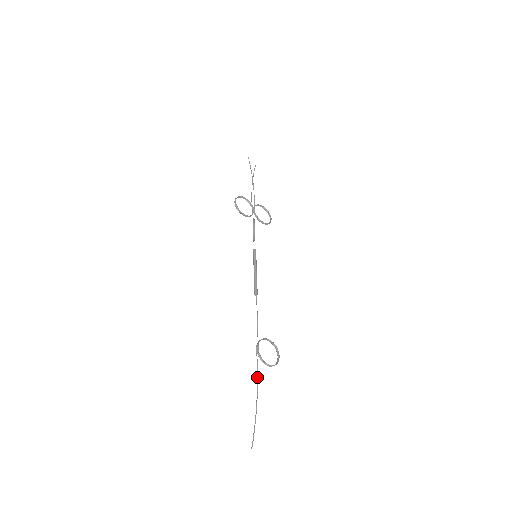
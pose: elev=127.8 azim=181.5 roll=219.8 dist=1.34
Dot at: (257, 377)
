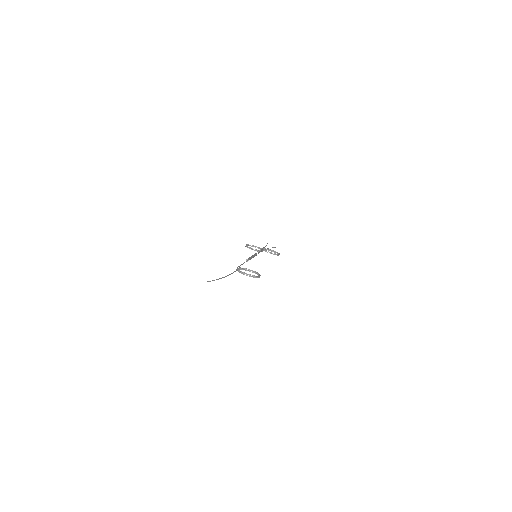
Dot at: (231, 273)
